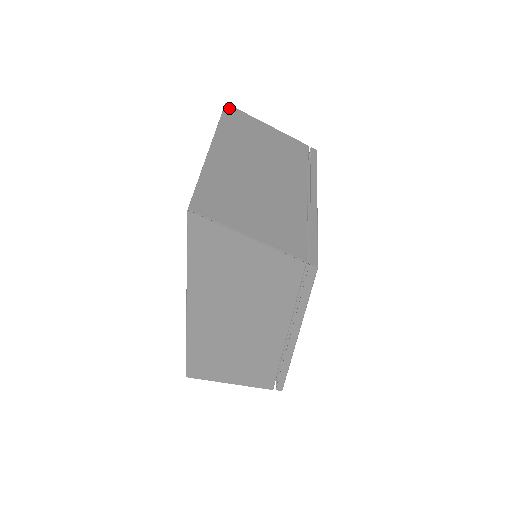
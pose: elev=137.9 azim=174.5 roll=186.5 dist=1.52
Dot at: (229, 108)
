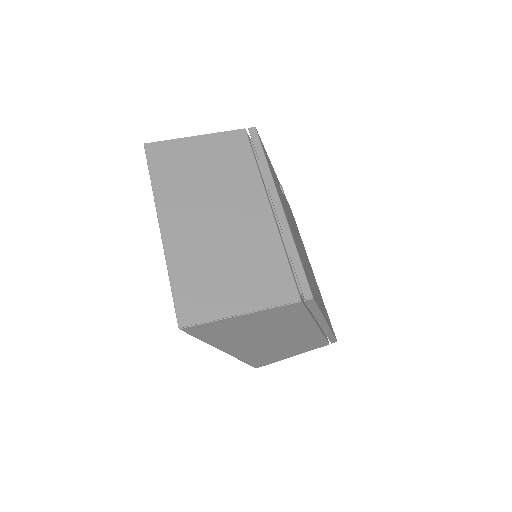
Dot at: (150, 149)
